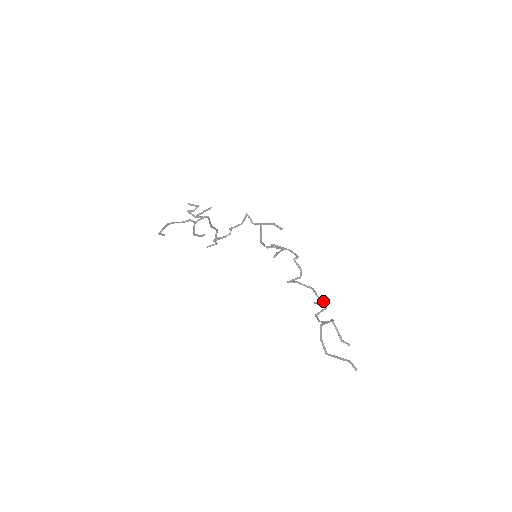
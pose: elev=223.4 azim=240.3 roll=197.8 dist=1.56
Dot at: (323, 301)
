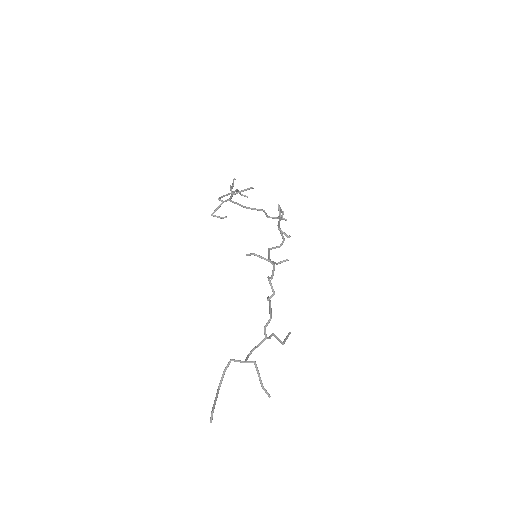
Dot at: (264, 338)
